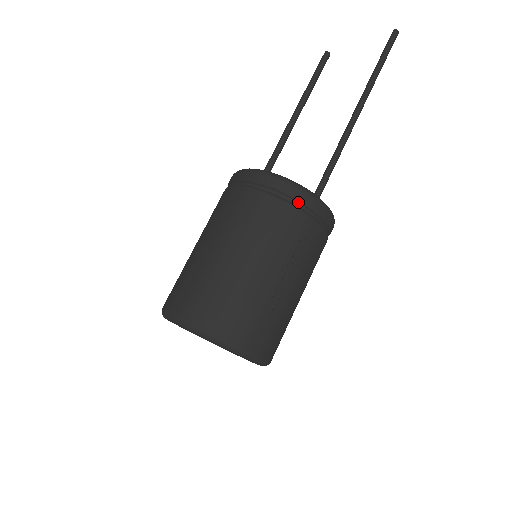
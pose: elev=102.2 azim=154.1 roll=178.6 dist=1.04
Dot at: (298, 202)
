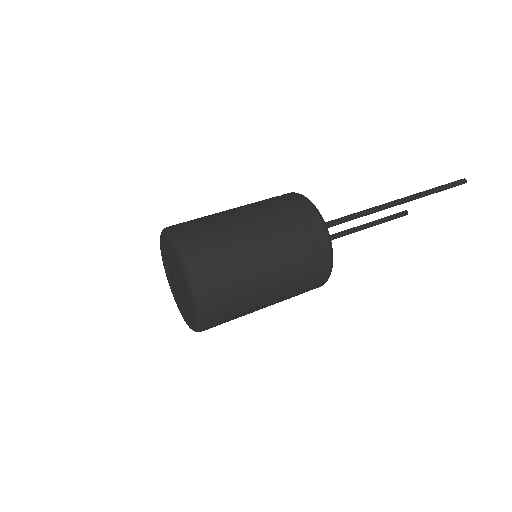
Dot at: occluded
